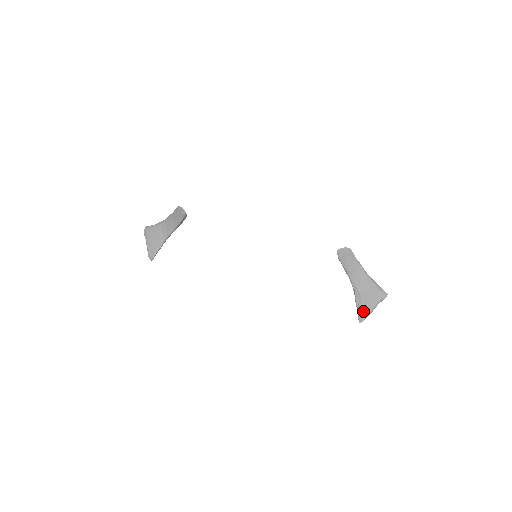
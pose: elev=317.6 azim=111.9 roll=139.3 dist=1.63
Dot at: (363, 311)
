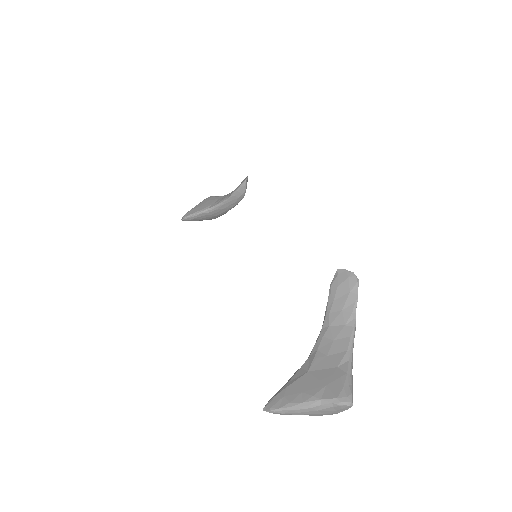
Dot at: (287, 394)
